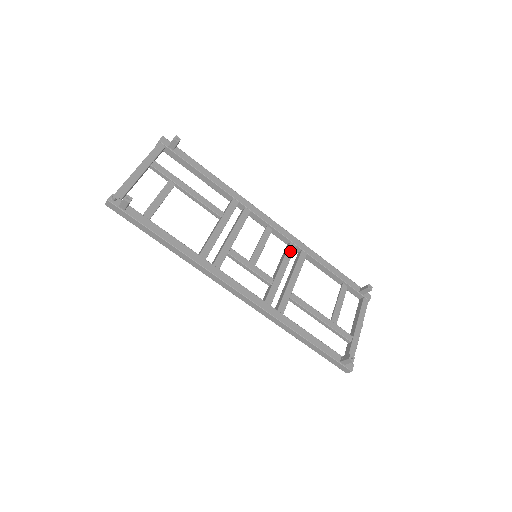
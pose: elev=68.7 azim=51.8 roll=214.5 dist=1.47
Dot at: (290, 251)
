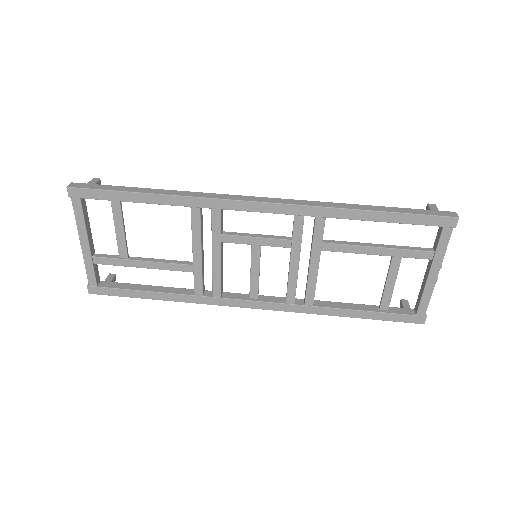
Dot at: occluded
